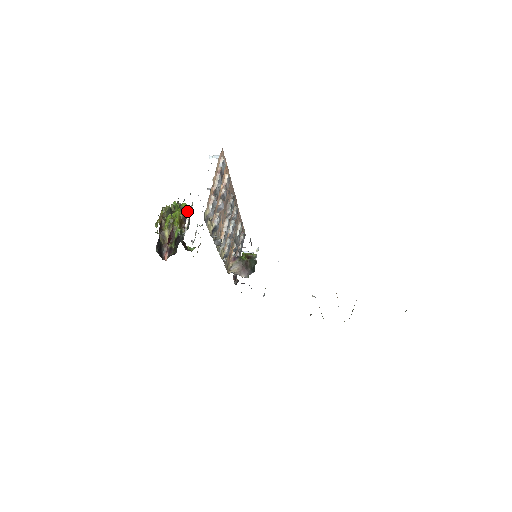
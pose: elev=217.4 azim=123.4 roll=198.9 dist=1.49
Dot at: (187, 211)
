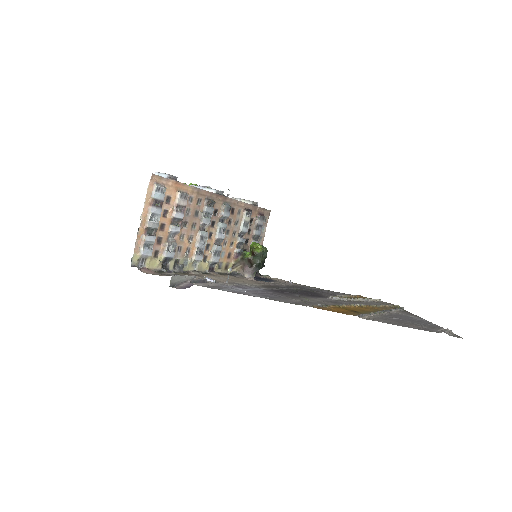
Dot at: occluded
